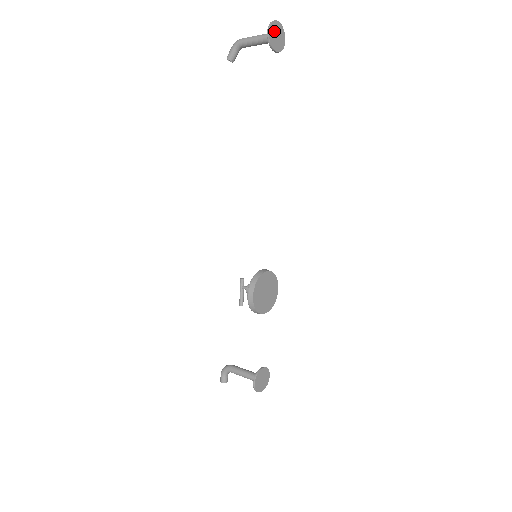
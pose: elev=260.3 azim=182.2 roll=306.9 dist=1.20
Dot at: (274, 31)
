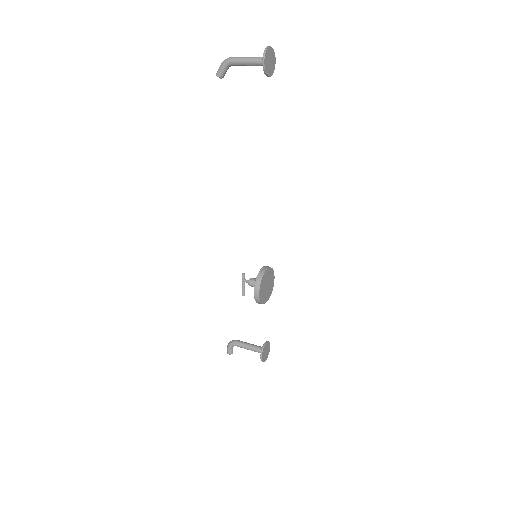
Dot at: (268, 58)
